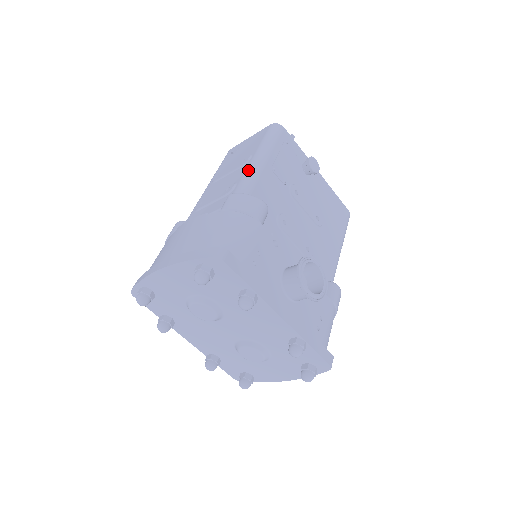
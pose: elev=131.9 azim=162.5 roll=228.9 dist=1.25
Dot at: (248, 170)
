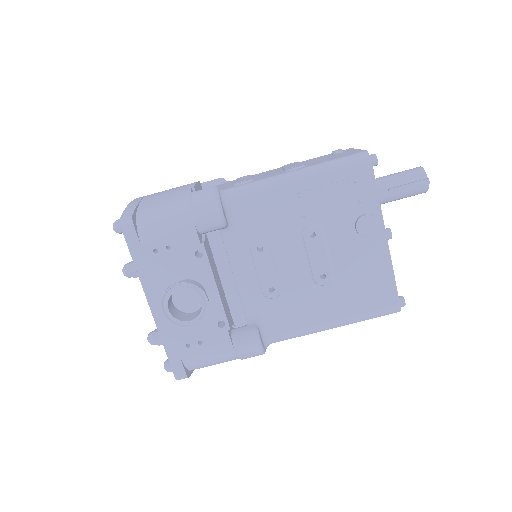
Dot at: (268, 178)
